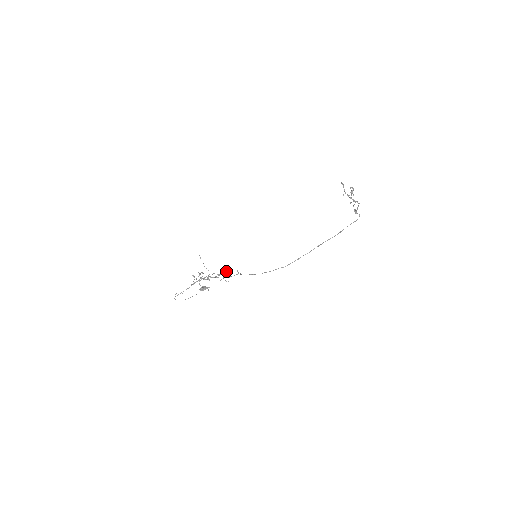
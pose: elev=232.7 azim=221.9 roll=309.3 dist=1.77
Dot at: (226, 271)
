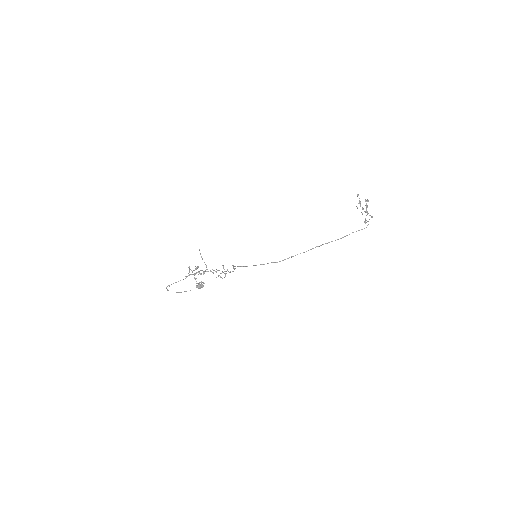
Dot at: (223, 267)
